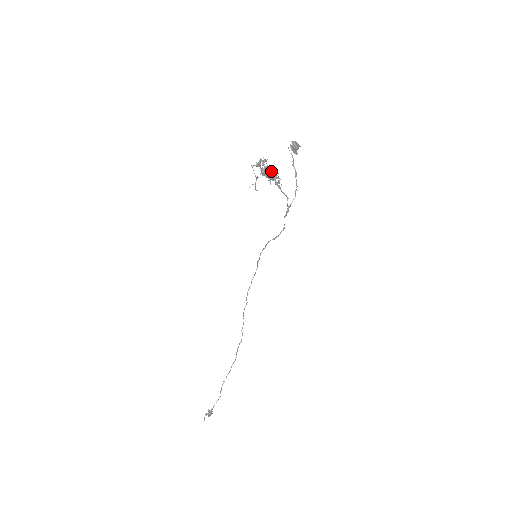
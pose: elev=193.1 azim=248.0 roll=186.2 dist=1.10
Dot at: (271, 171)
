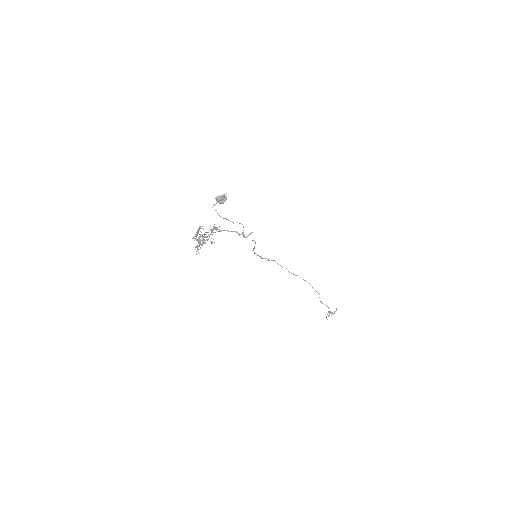
Dot at: (195, 247)
